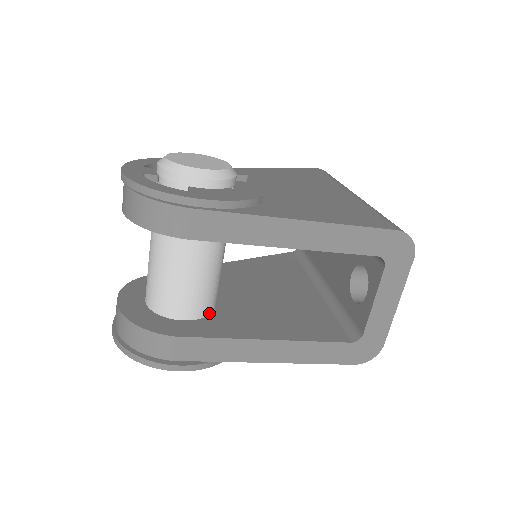
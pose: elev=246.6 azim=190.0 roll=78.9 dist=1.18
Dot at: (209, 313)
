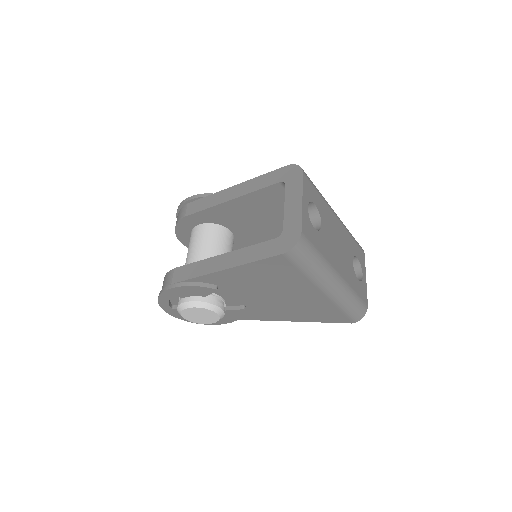
Dot at: occluded
